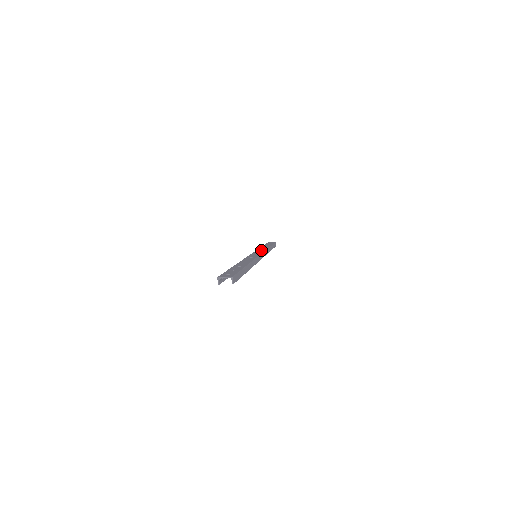
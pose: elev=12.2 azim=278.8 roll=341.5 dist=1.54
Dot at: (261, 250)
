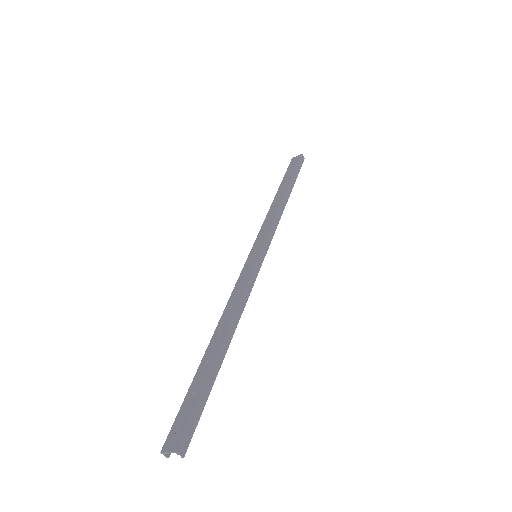
Dot at: (267, 224)
